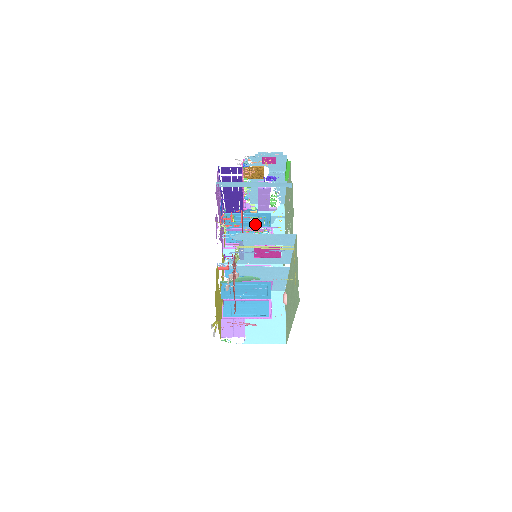
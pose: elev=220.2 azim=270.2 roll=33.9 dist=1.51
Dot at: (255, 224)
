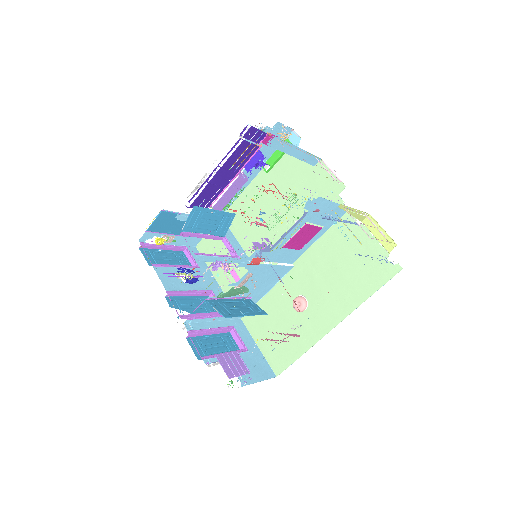
Dot at: (215, 228)
